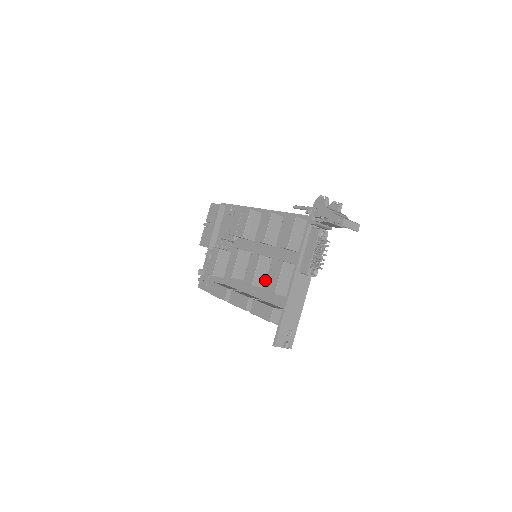
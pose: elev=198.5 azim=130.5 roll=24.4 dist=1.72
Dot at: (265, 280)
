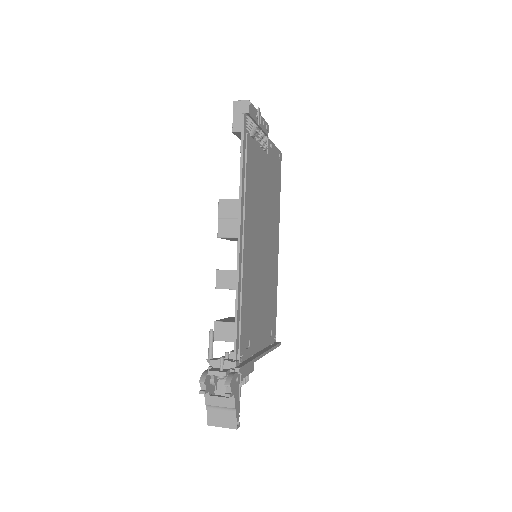
Dot at: occluded
